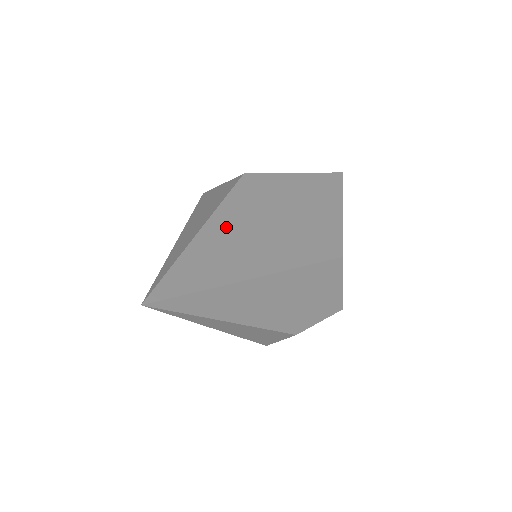
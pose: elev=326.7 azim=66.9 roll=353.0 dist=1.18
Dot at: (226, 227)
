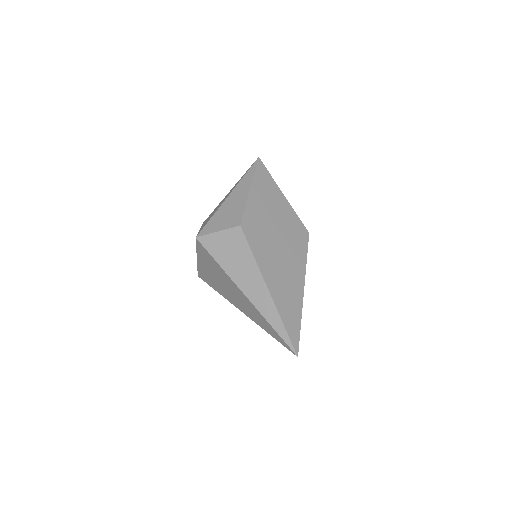
Dot at: (273, 277)
